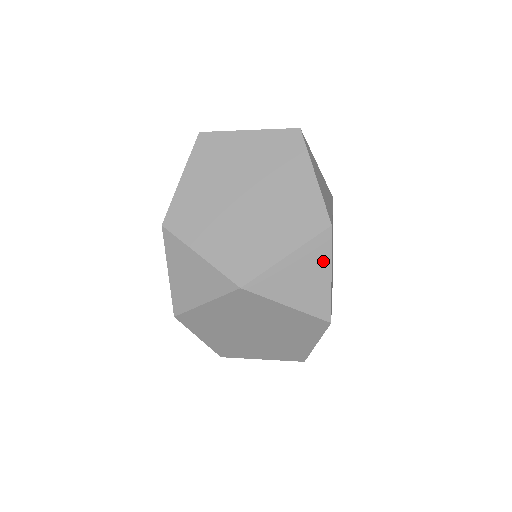
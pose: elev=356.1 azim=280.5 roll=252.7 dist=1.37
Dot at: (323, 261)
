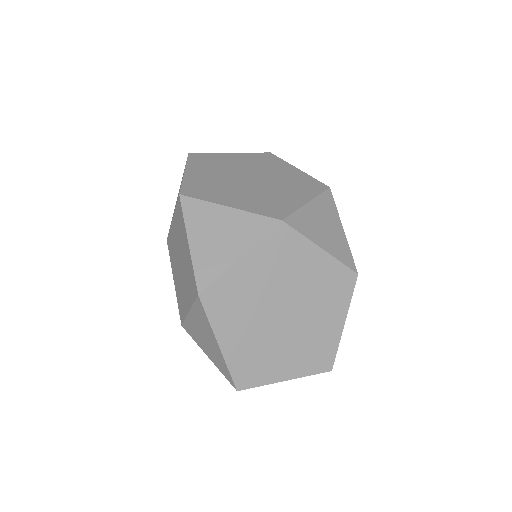
Dot at: (334, 214)
